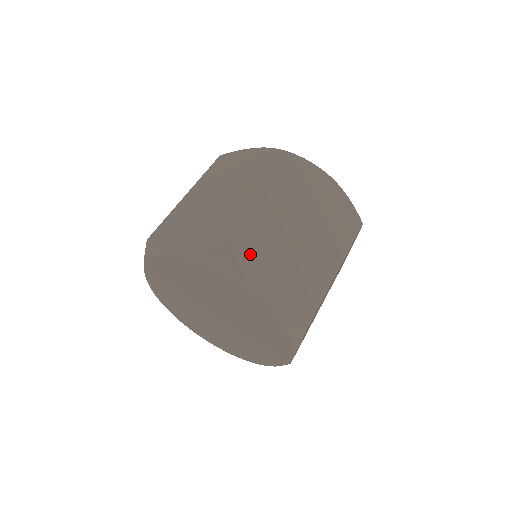
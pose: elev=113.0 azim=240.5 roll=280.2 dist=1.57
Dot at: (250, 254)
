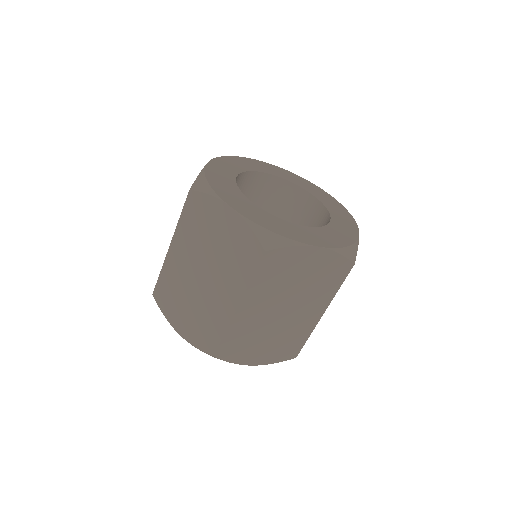
Dot at: (235, 347)
